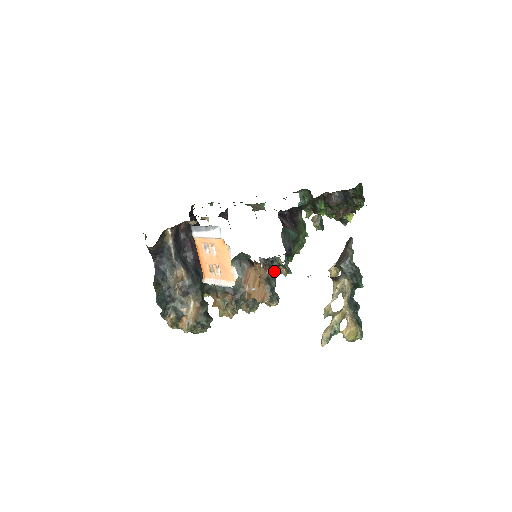
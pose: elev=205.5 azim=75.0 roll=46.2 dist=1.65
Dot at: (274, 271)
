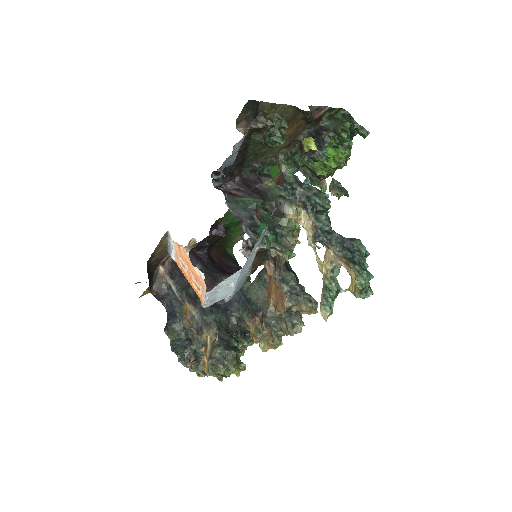
Dot at: (280, 263)
